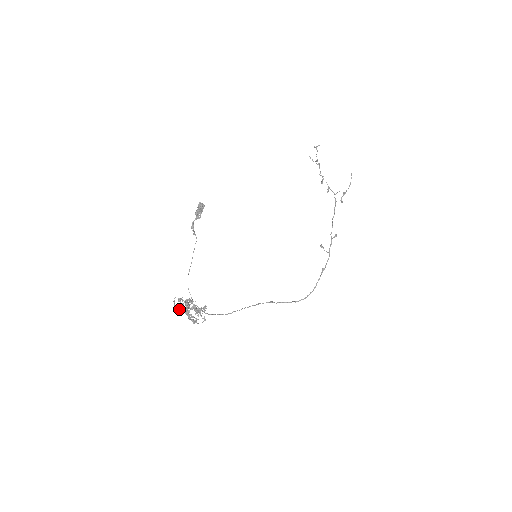
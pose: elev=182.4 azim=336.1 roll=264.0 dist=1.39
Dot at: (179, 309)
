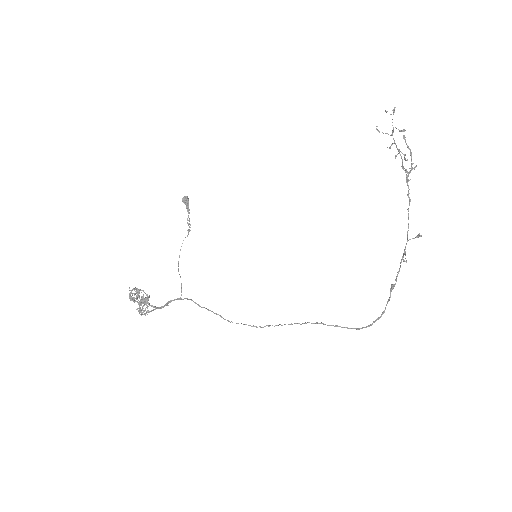
Dot at: (129, 298)
